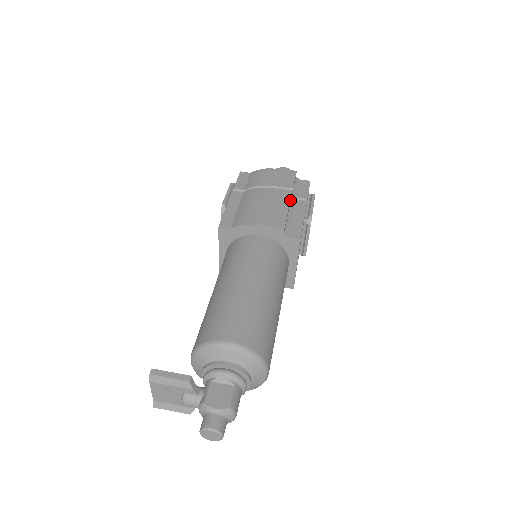
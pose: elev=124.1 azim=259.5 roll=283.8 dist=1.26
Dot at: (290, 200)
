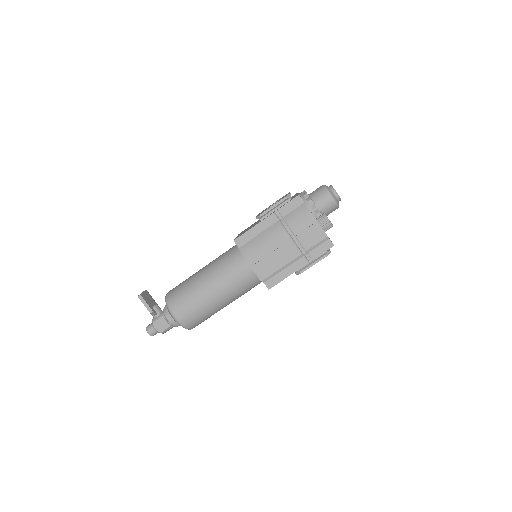
Dot at: occluded
